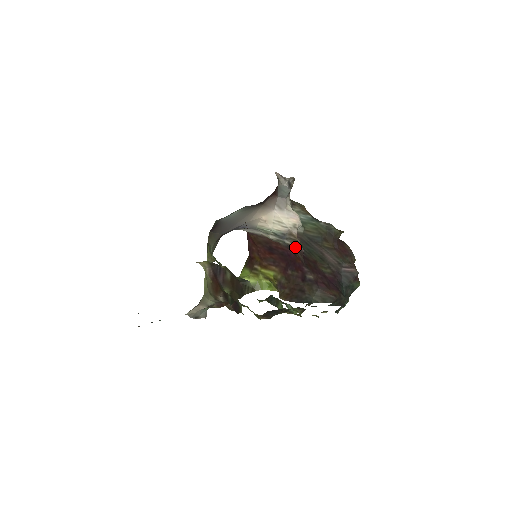
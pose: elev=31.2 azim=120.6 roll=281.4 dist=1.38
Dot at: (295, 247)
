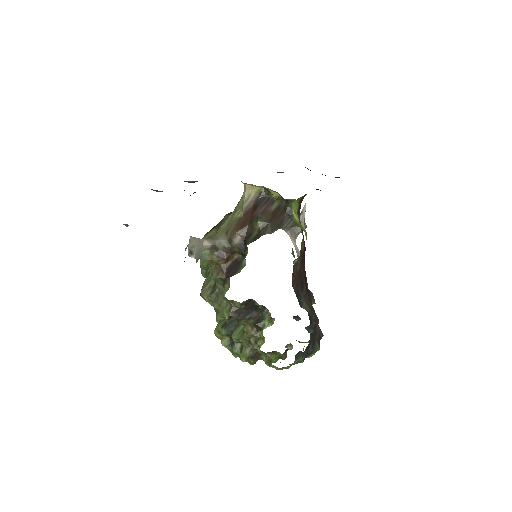
Dot at: occluded
